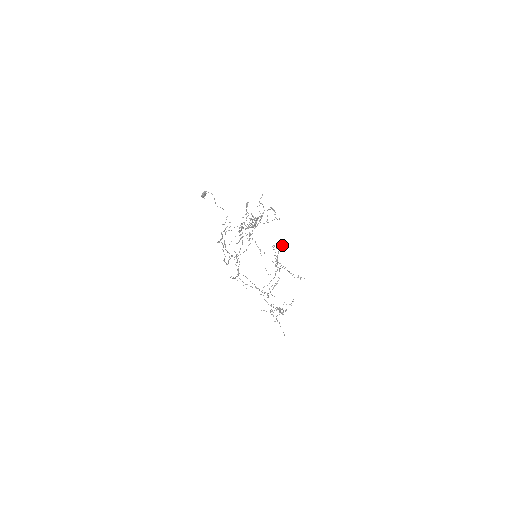
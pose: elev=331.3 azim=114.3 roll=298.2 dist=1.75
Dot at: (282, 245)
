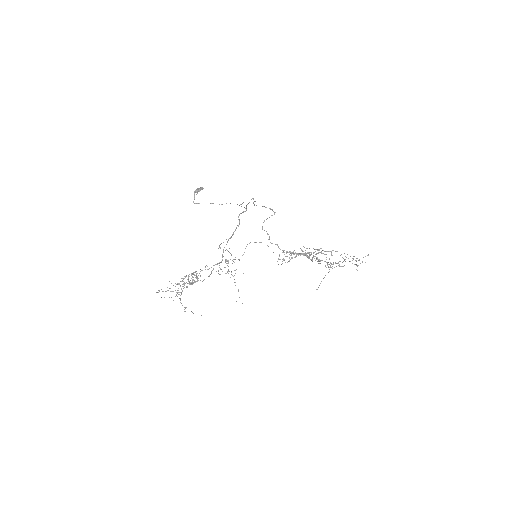
Dot at: (285, 262)
